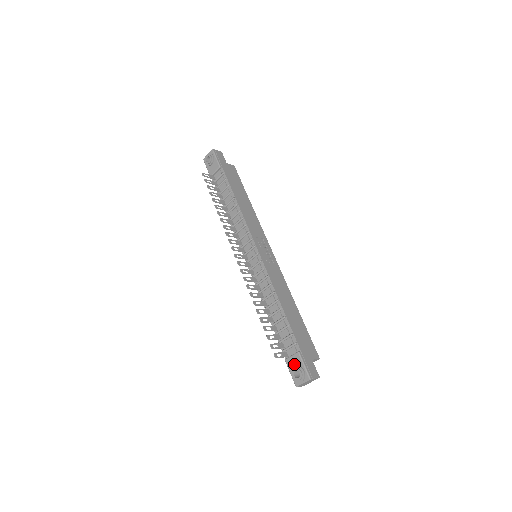
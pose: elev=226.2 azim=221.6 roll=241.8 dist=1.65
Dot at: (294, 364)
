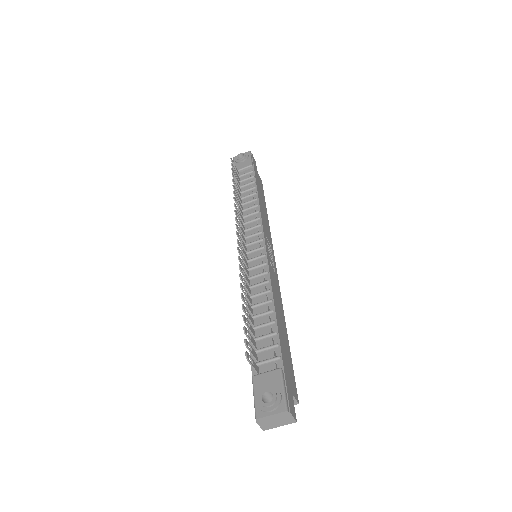
Dot at: (267, 384)
